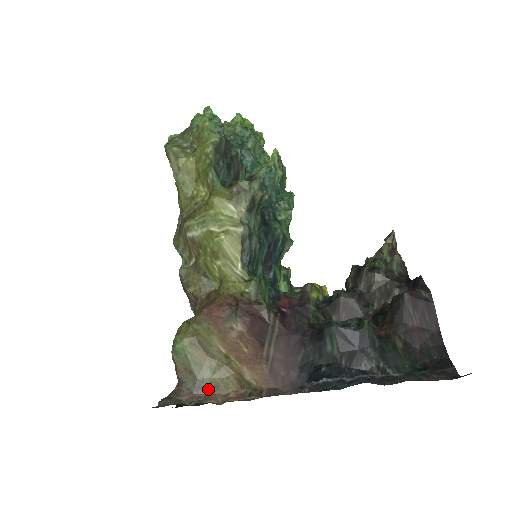
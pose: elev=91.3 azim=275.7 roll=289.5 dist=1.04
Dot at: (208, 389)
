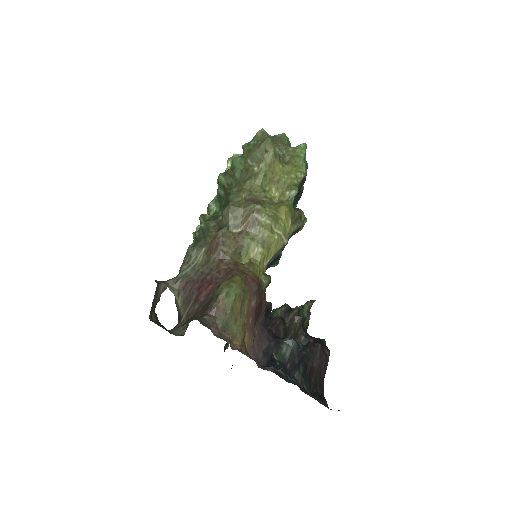
Dot at: (228, 333)
